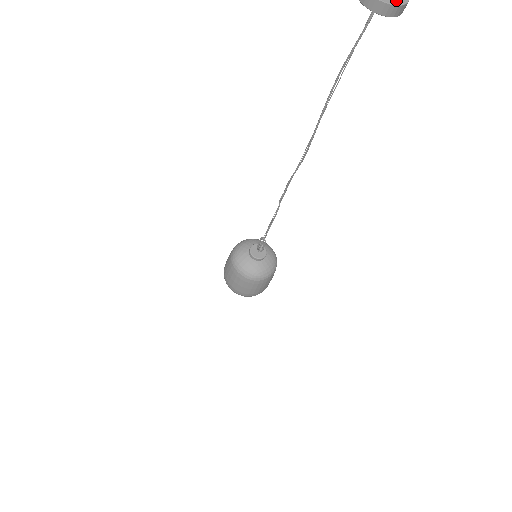
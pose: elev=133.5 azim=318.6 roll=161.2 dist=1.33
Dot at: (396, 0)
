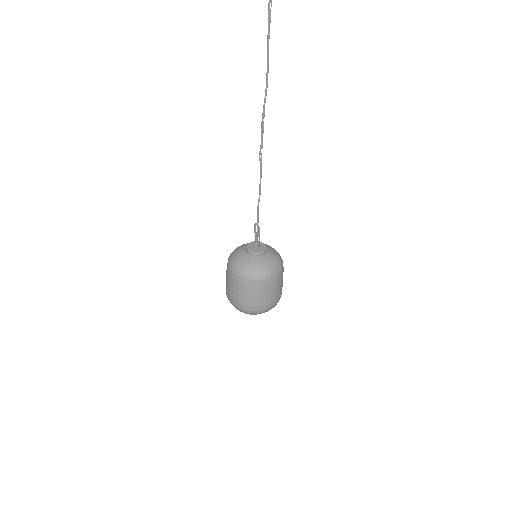
Dot at: out of frame
